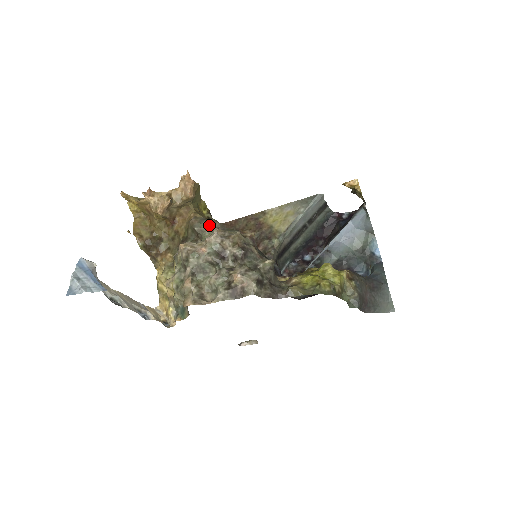
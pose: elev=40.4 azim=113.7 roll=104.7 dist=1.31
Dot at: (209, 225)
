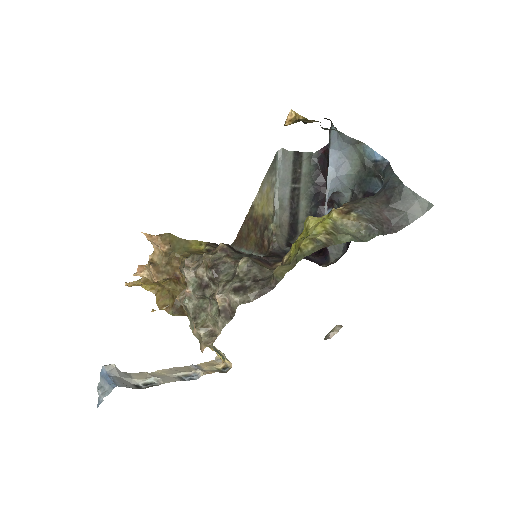
Dot at: occluded
